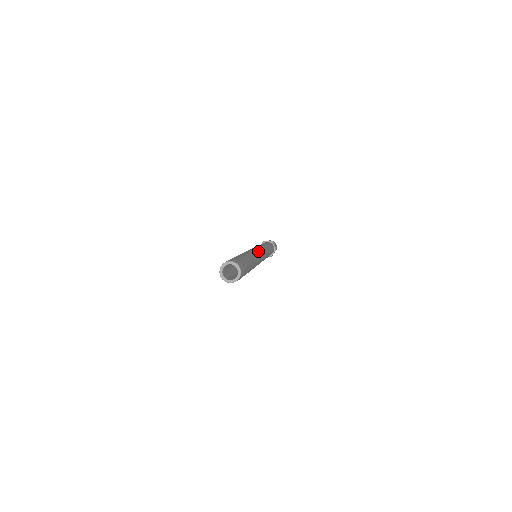
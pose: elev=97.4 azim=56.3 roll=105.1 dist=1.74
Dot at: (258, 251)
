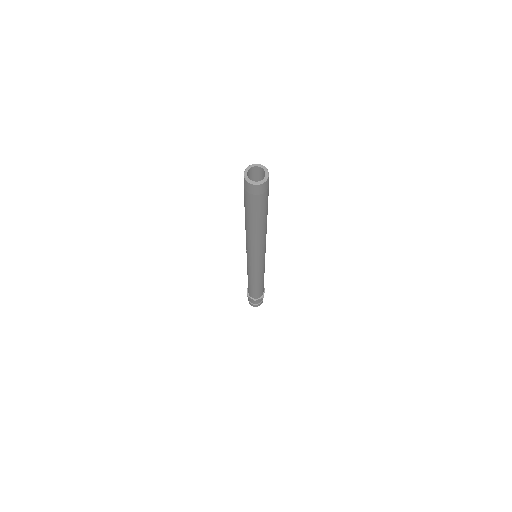
Dot at: occluded
